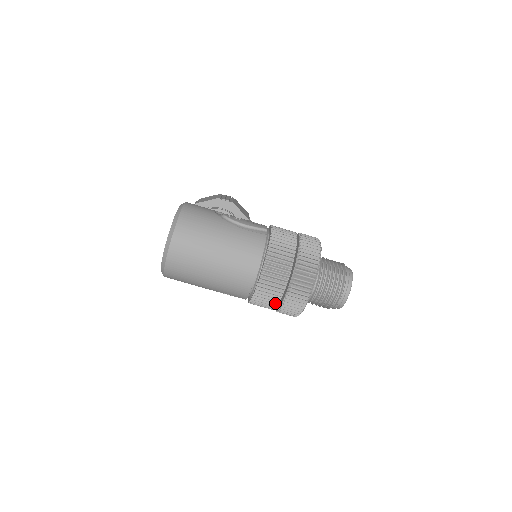
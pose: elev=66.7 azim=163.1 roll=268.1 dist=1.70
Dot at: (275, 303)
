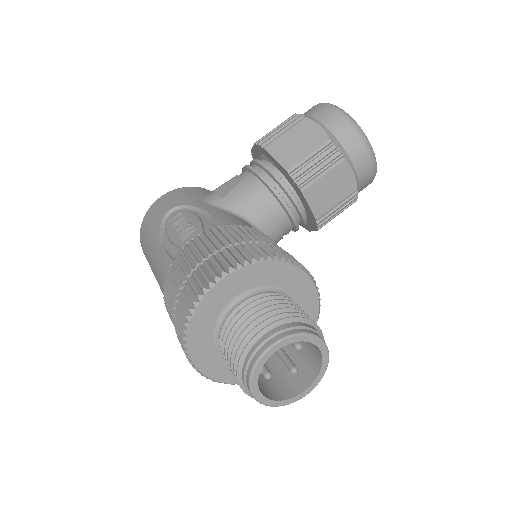
Dot at: occluded
